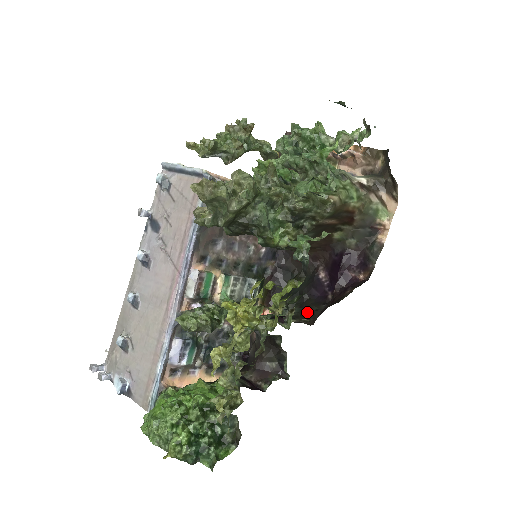
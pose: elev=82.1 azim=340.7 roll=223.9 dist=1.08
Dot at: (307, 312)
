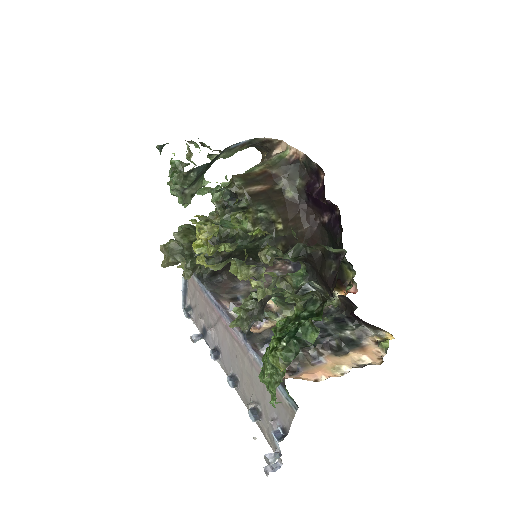
Dot at: occluded
